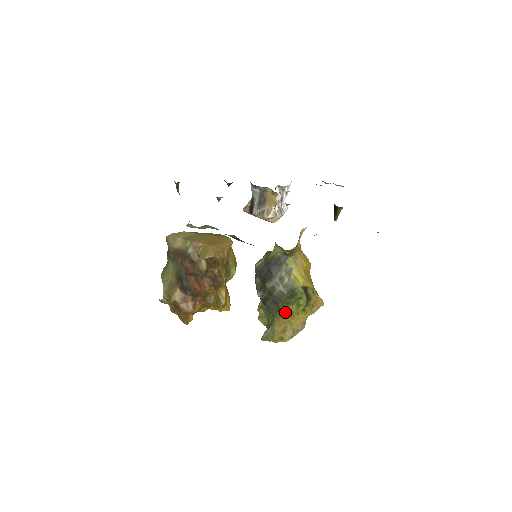
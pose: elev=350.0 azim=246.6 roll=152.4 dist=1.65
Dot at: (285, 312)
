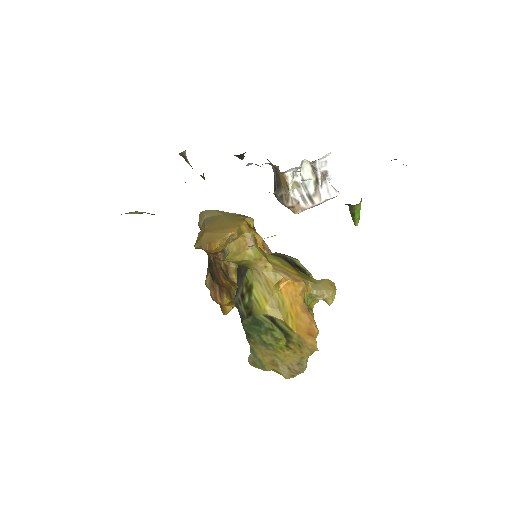
Dot at: (261, 341)
